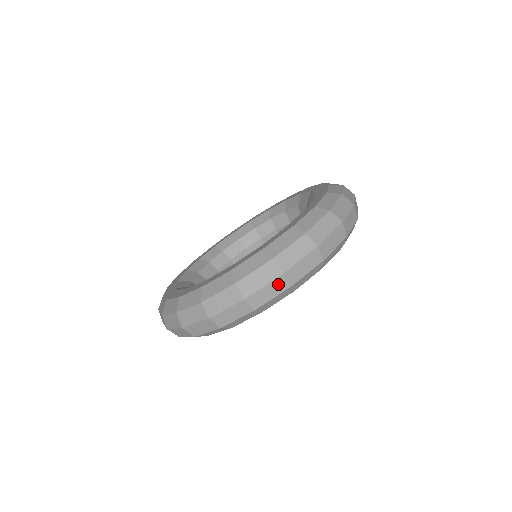
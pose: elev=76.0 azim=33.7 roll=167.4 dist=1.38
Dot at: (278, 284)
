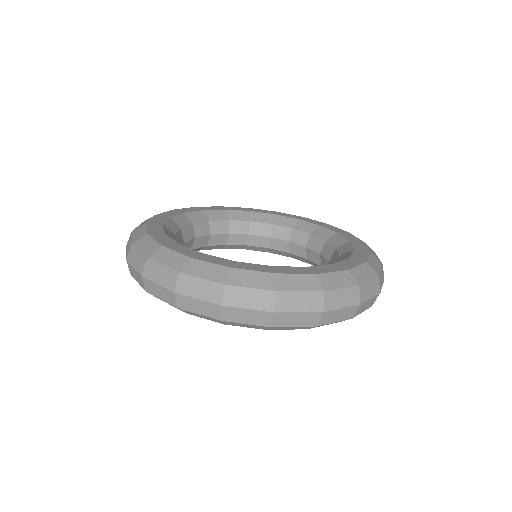
Dot at: (373, 300)
